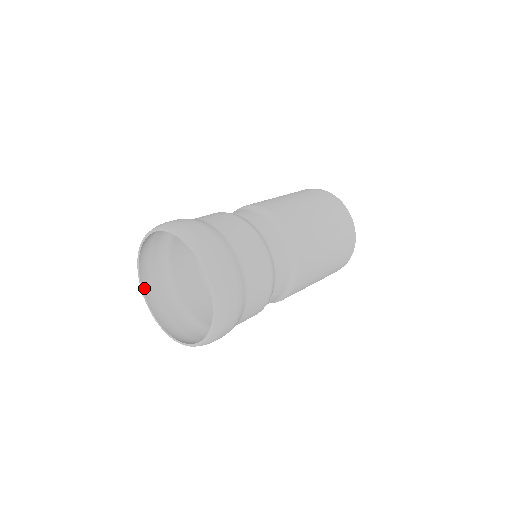
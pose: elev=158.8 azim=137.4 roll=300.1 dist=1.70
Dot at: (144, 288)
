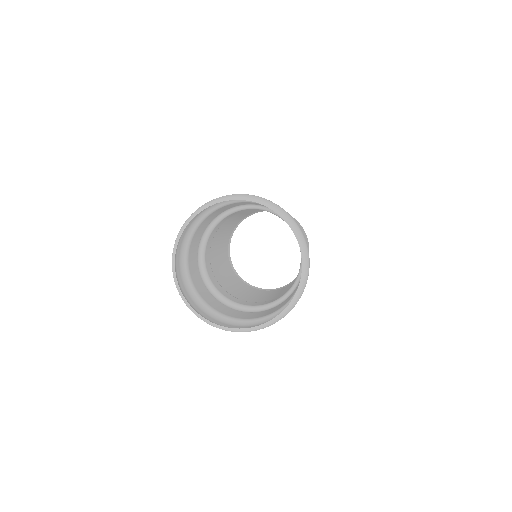
Dot at: (184, 298)
